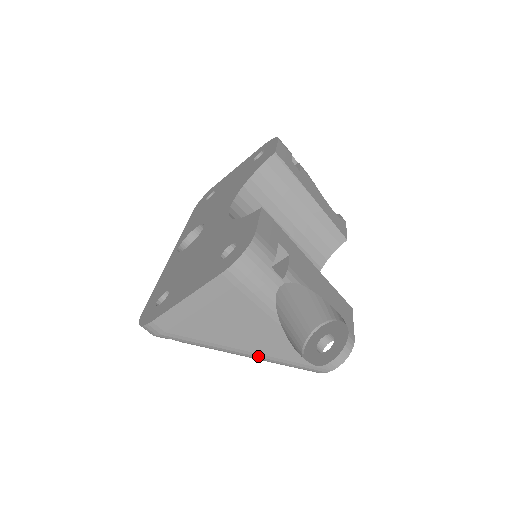
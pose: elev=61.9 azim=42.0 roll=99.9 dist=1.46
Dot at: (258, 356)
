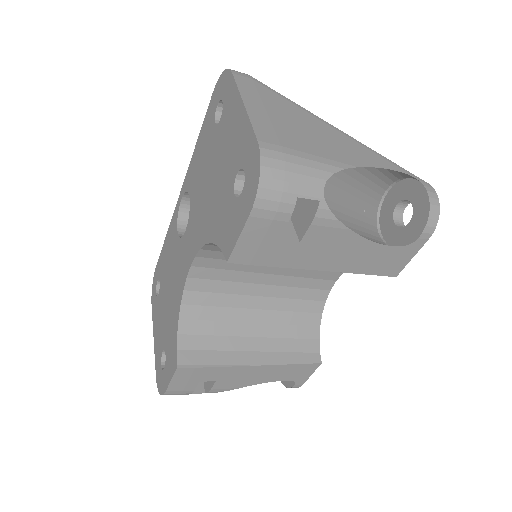
Dot at: occluded
